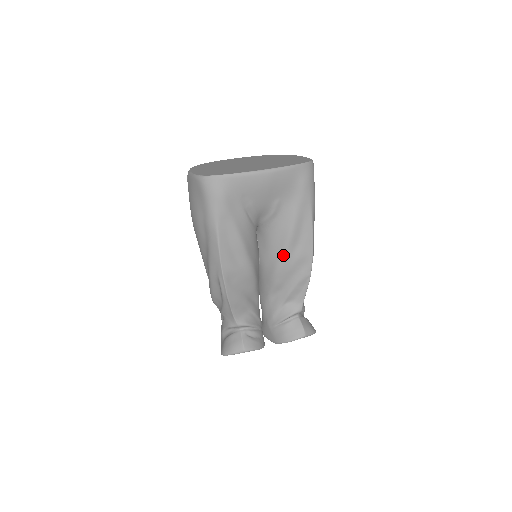
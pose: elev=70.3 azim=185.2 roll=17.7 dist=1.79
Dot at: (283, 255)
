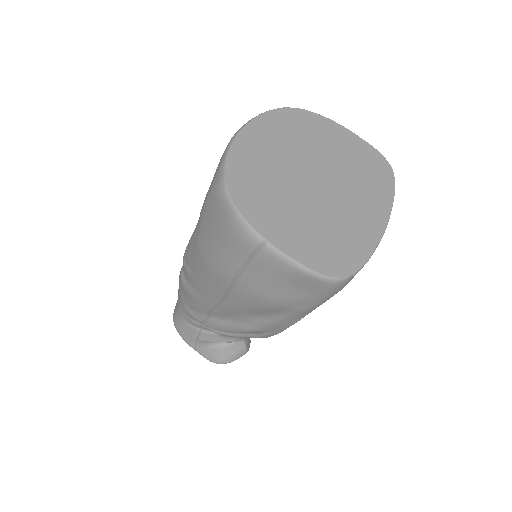
Dot at: occluded
